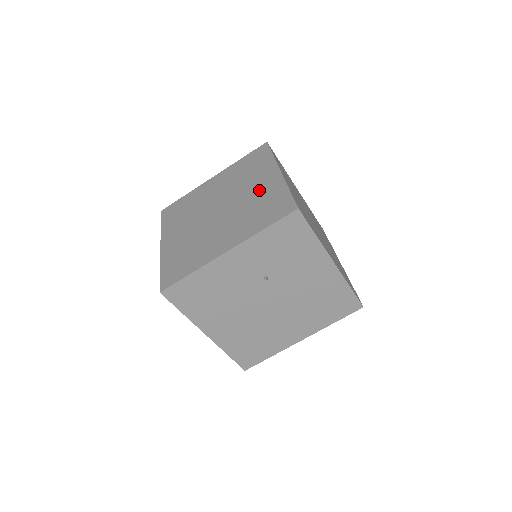
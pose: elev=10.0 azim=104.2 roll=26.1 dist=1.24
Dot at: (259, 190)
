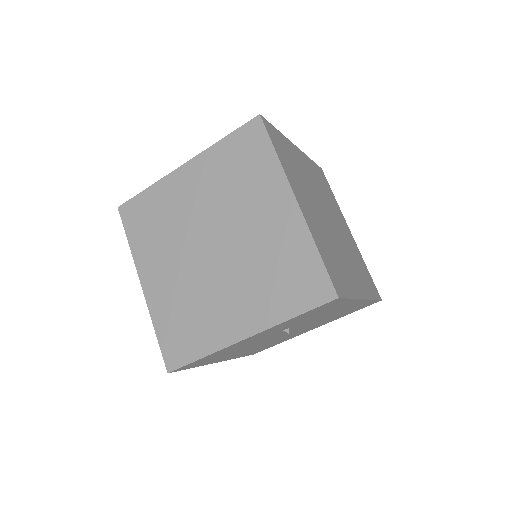
Dot at: (270, 231)
